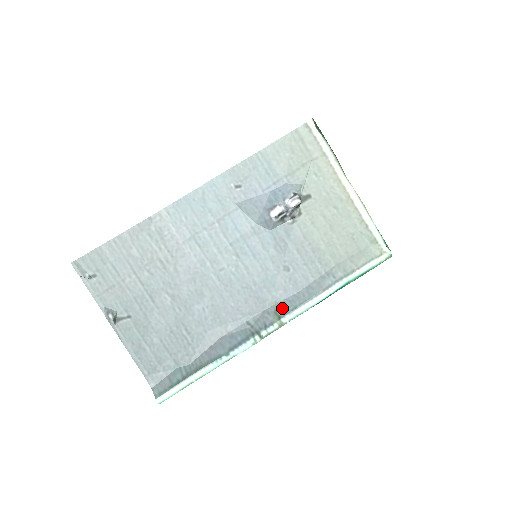
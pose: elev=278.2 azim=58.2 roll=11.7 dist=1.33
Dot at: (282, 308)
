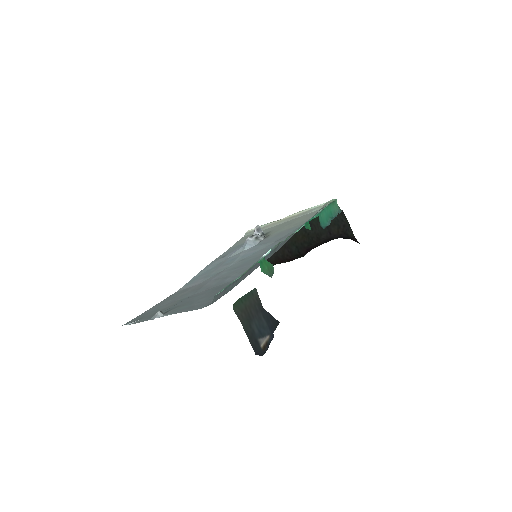
Dot at: (288, 239)
